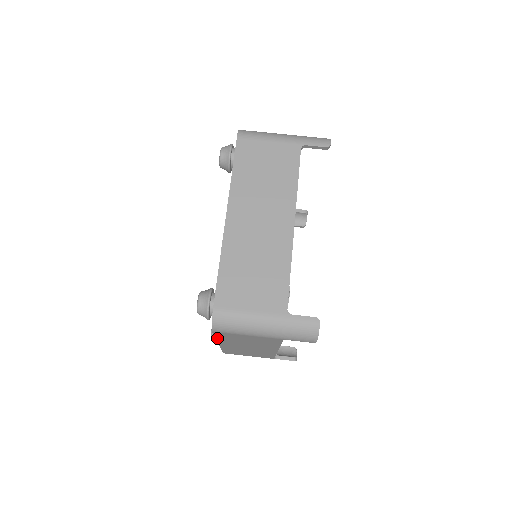
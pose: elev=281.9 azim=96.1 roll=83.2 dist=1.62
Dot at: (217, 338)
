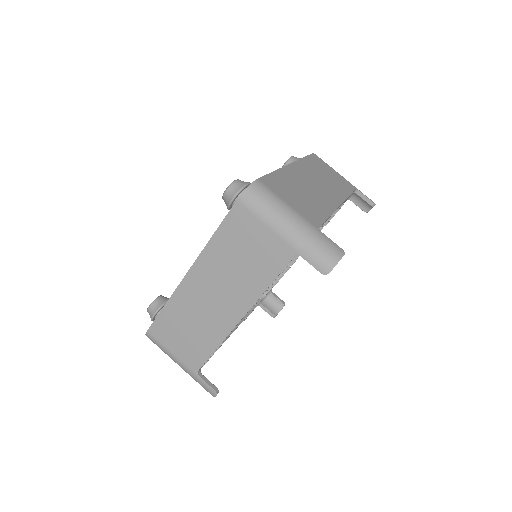
Dot at: (214, 237)
